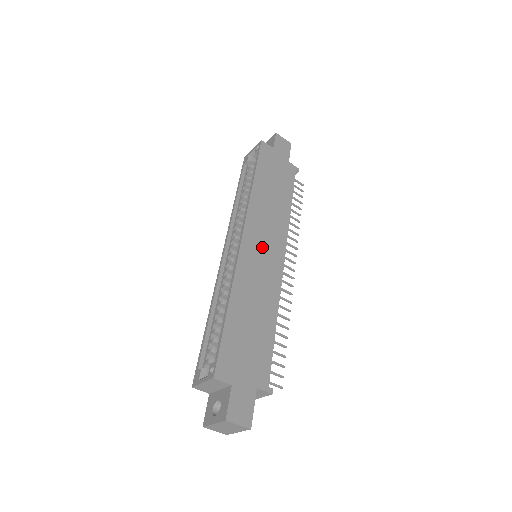
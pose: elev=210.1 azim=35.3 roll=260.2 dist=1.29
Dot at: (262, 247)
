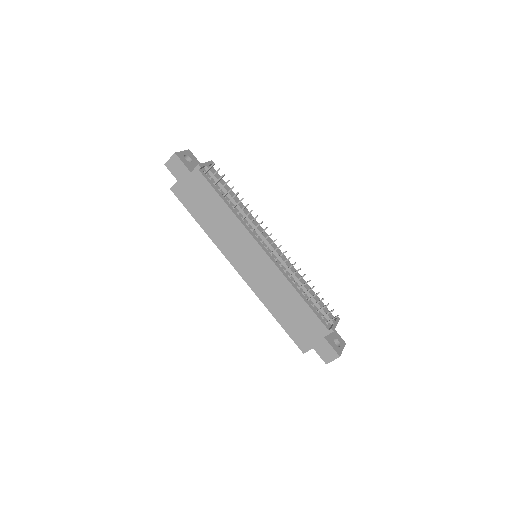
Dot at: (249, 262)
